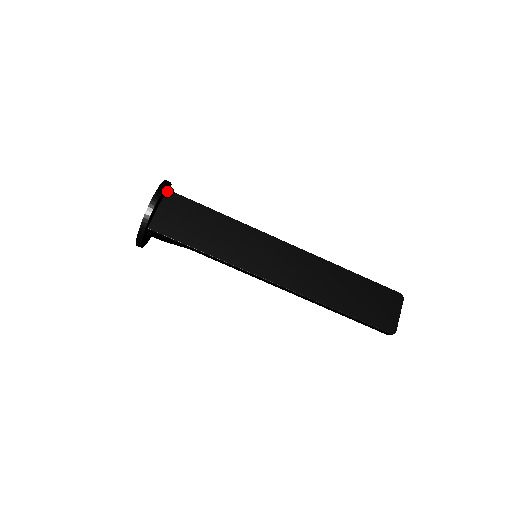
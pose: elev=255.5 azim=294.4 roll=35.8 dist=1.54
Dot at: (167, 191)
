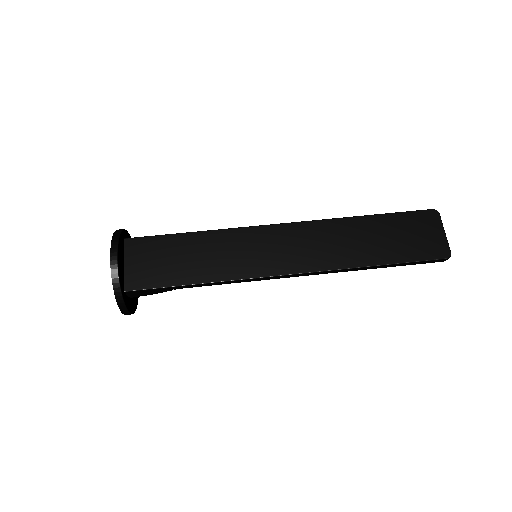
Dot at: (125, 241)
